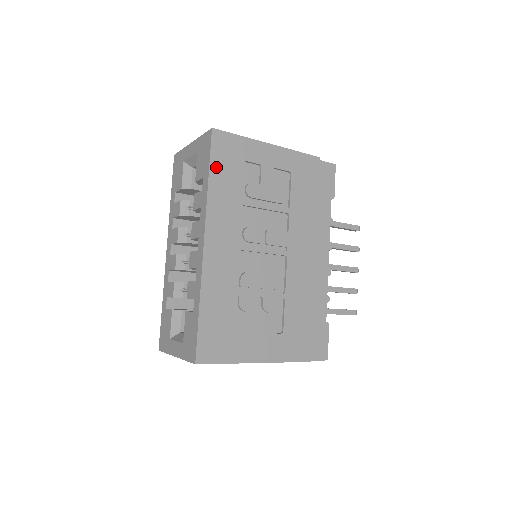
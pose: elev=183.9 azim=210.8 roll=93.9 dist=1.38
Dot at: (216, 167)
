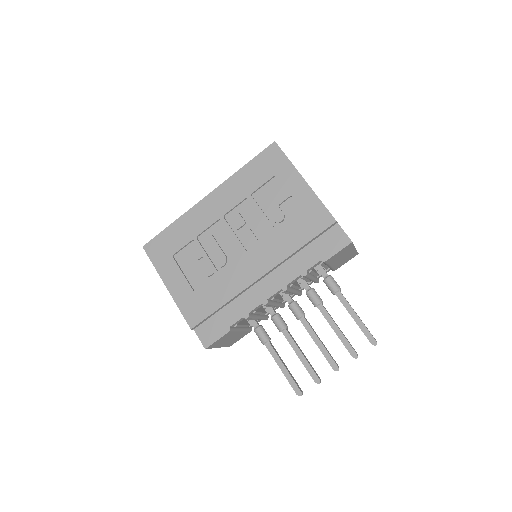
Dot at: (255, 164)
